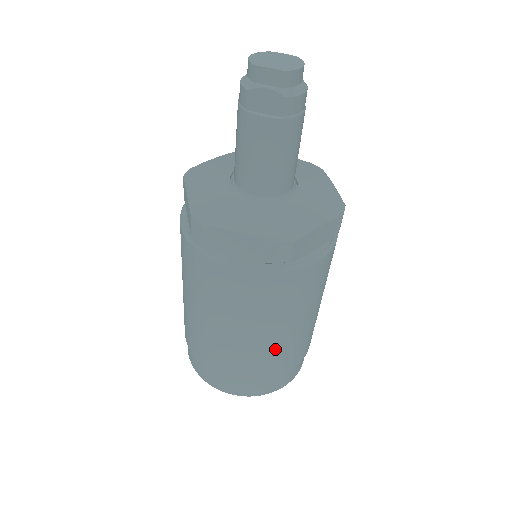
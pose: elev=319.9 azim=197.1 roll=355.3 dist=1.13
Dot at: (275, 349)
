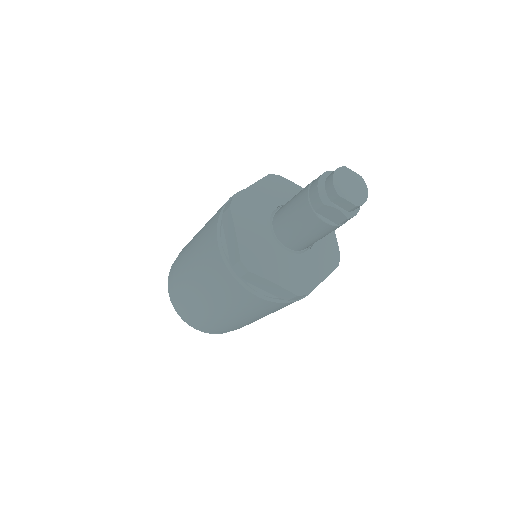
Dot at: (251, 322)
